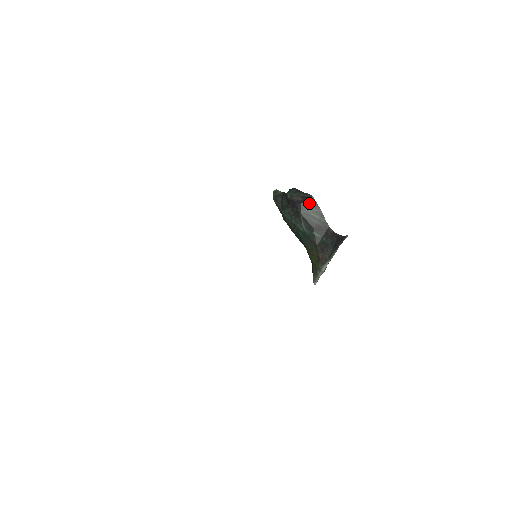
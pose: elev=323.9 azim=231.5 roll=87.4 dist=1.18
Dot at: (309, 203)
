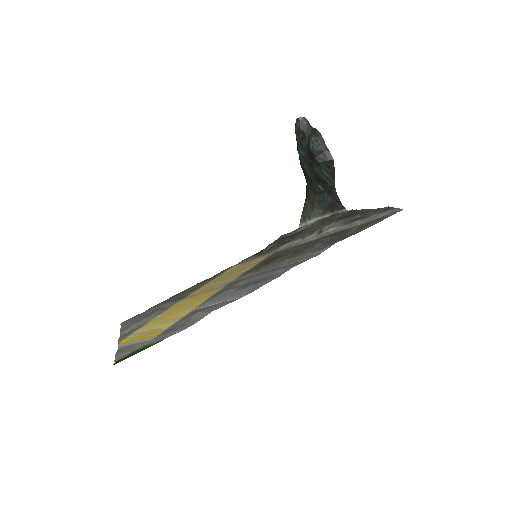
Dot at: (327, 164)
